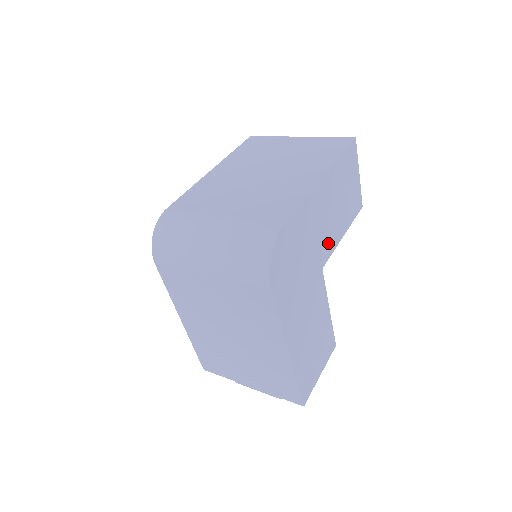
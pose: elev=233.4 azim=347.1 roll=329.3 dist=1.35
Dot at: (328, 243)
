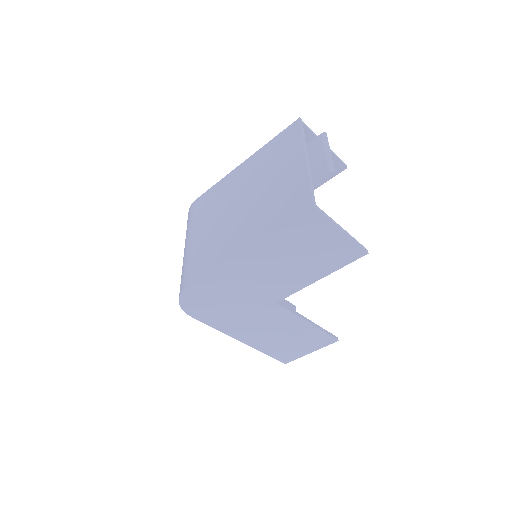
Dot at: (281, 288)
